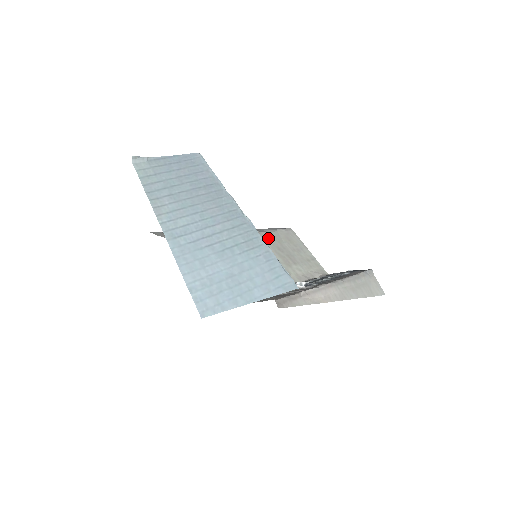
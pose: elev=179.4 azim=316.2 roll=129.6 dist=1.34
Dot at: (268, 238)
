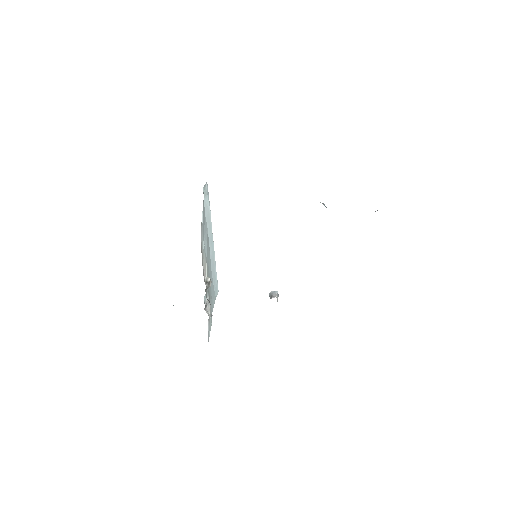
Dot at: occluded
